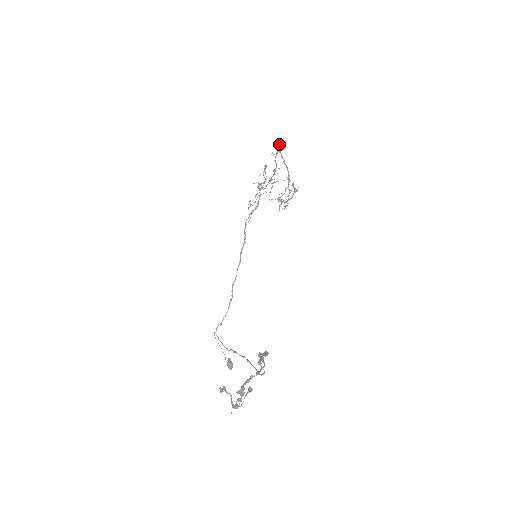
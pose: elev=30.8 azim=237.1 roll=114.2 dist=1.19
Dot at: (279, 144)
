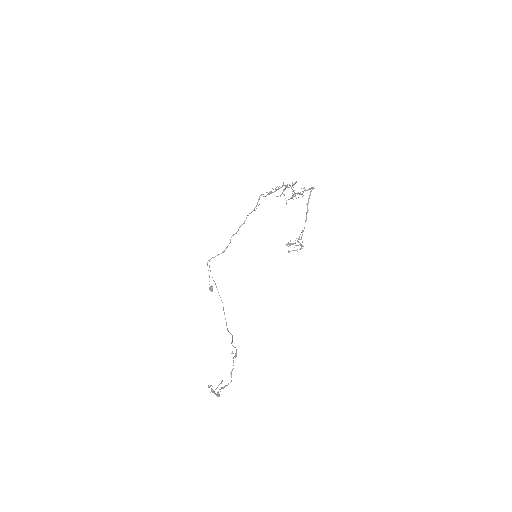
Dot at: occluded
